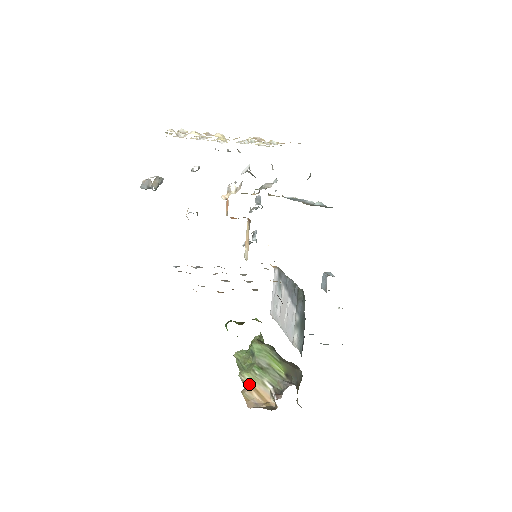
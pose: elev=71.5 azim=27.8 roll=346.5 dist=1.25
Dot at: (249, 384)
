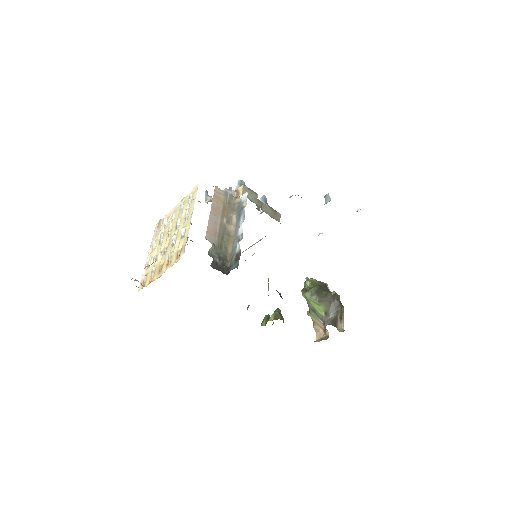
Dot at: (313, 321)
